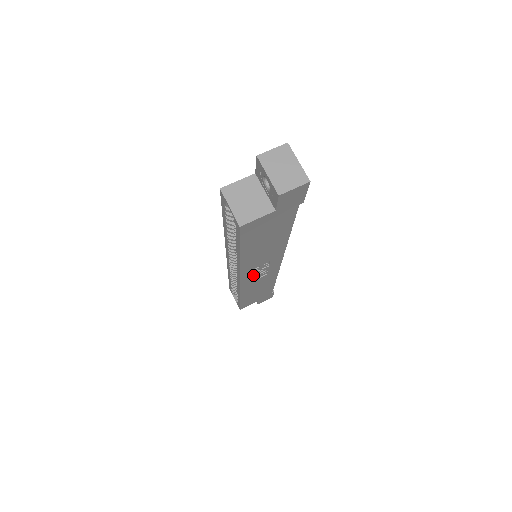
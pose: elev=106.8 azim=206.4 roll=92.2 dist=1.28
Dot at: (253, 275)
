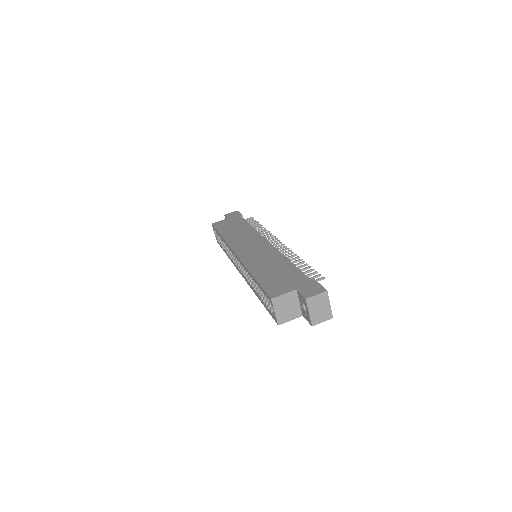
Dot at: occluded
